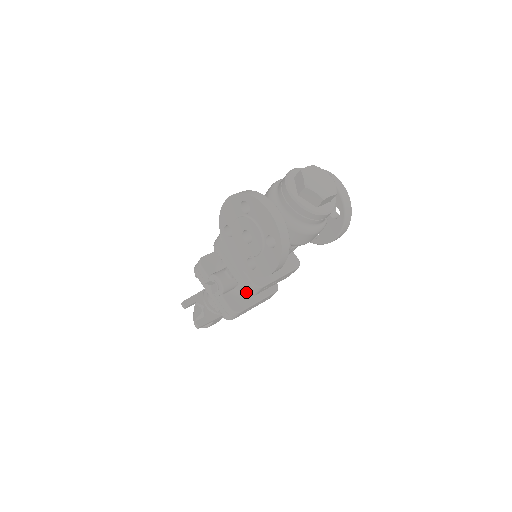
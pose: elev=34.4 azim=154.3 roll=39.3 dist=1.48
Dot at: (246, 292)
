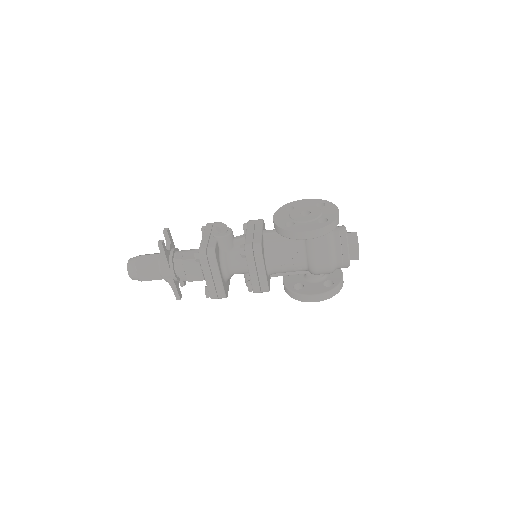
Dot at: (247, 245)
